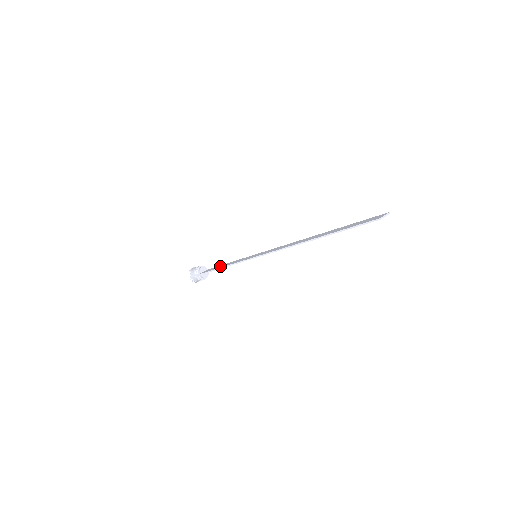
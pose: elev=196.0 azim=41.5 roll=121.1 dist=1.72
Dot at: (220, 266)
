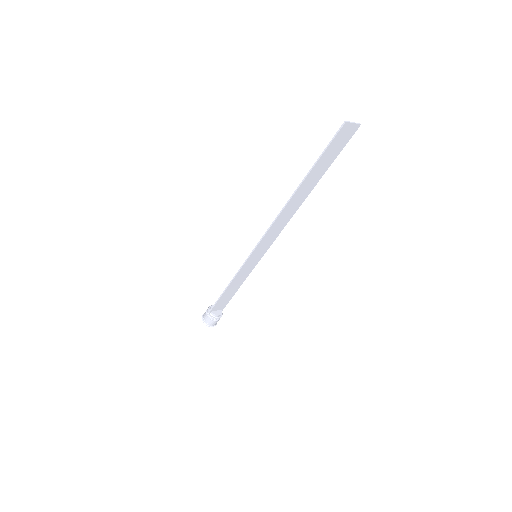
Dot at: (228, 292)
